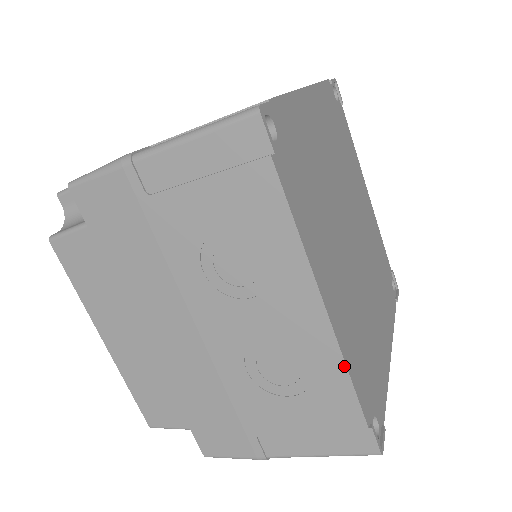
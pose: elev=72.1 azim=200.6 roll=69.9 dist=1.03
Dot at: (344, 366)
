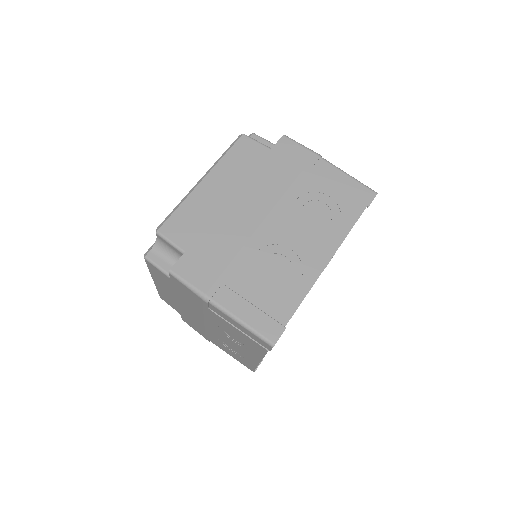
Dot at: (256, 366)
